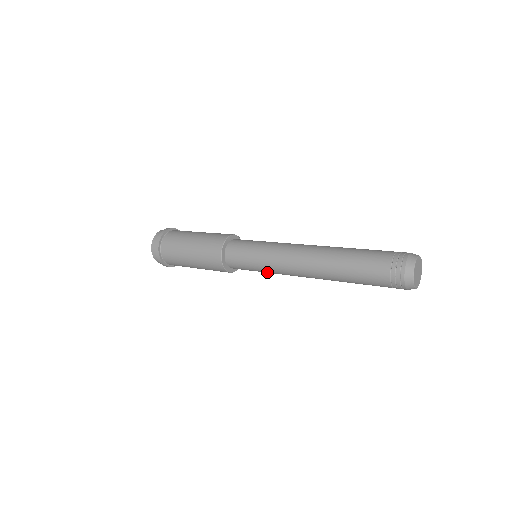
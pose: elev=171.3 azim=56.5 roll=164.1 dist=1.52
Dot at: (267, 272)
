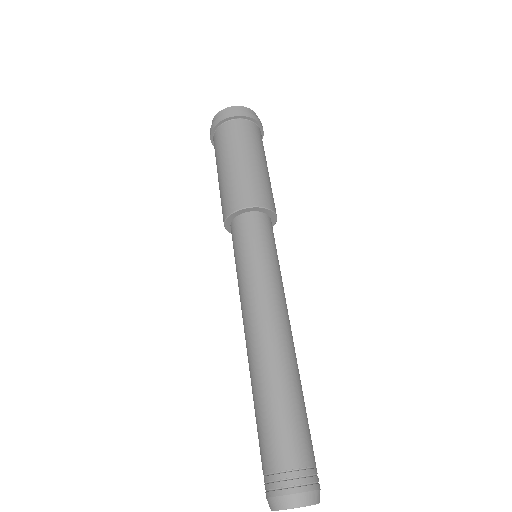
Dot at: occluded
